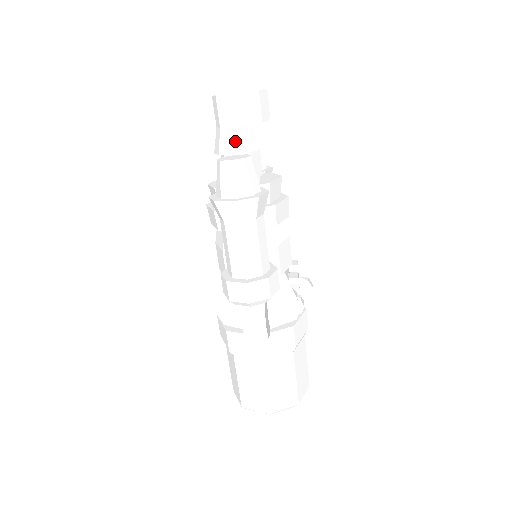
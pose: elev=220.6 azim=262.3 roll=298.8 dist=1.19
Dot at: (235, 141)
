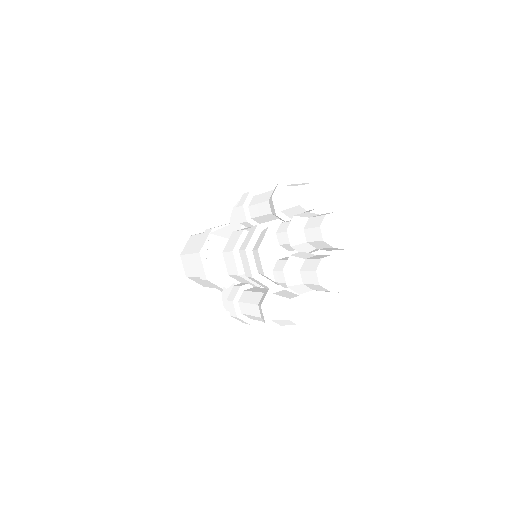
Dot at: occluded
